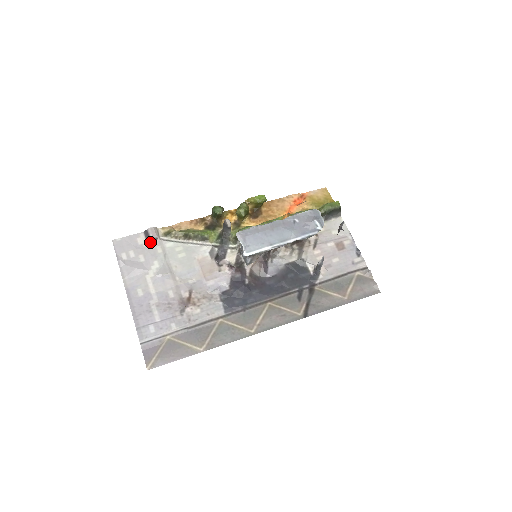
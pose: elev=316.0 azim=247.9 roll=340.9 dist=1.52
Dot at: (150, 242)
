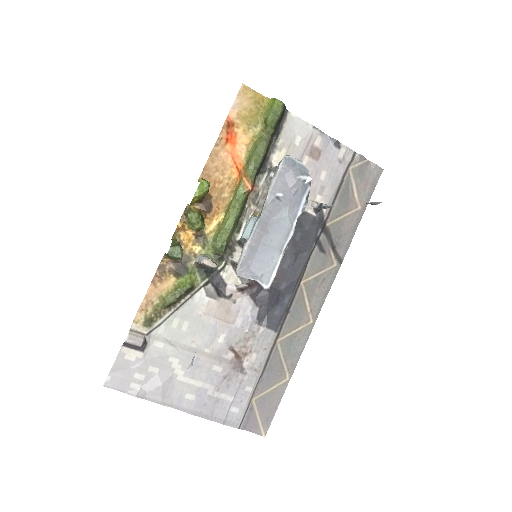
Dot at: (142, 349)
